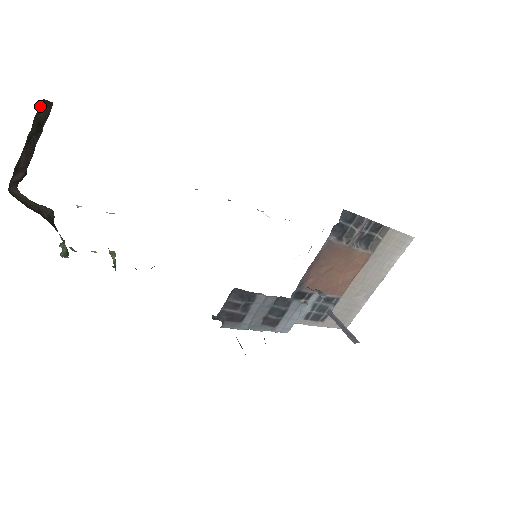
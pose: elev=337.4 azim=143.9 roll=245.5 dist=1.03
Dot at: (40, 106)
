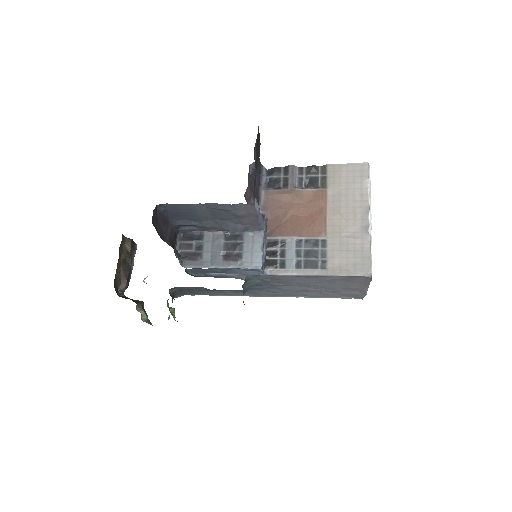
Dot at: (124, 240)
